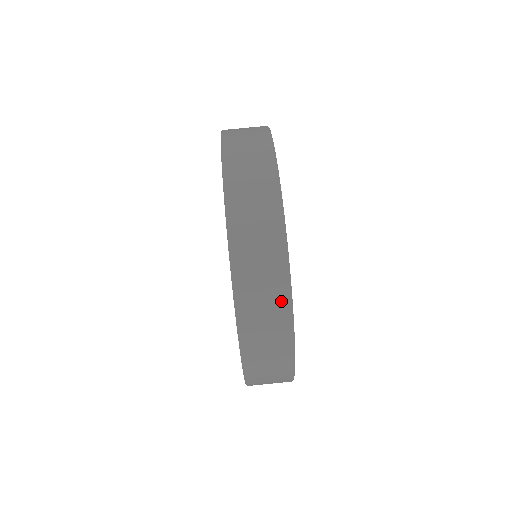
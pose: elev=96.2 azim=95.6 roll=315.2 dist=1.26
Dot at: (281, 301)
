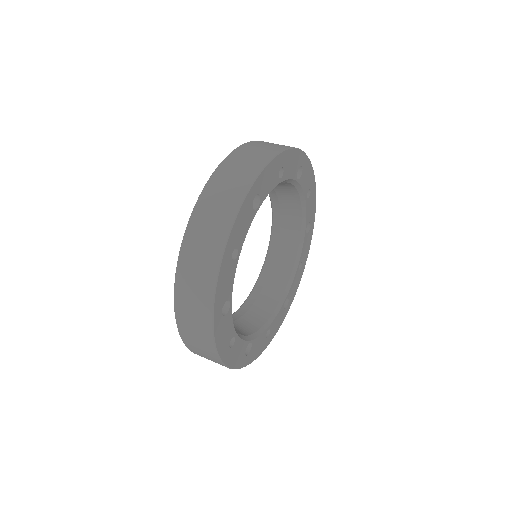
Dot at: occluded
